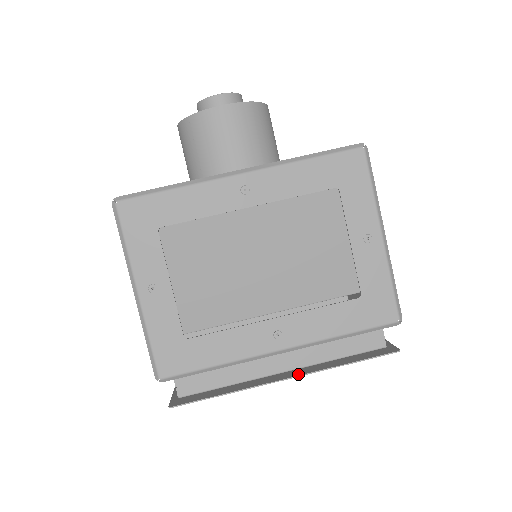
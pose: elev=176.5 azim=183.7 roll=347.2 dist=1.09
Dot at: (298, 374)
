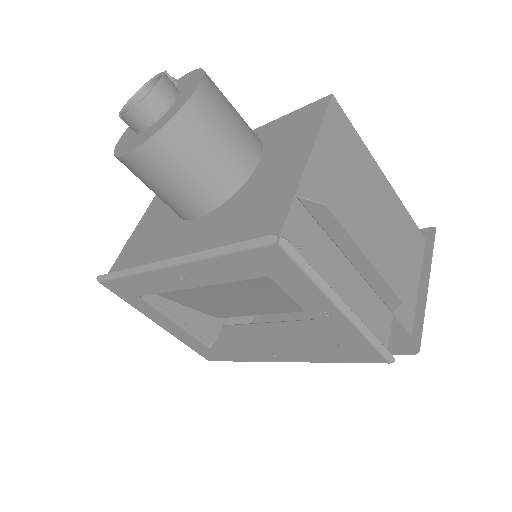
Dot at: occluded
